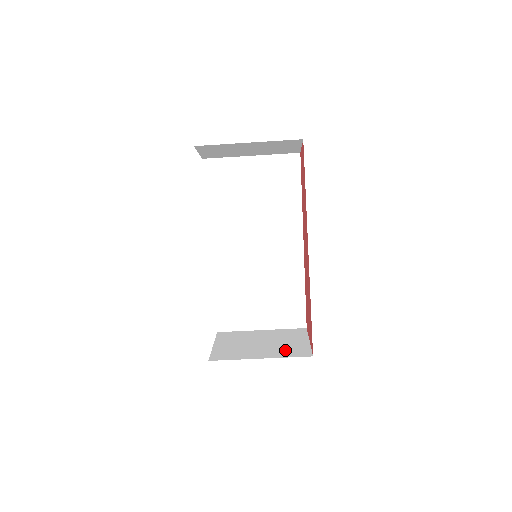
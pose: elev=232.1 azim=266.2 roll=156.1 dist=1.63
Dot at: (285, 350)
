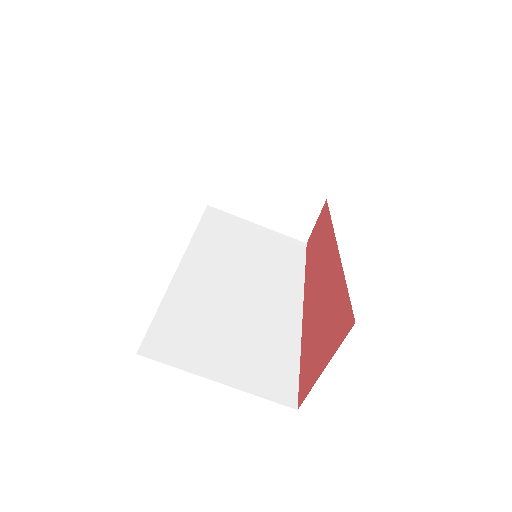
Dot at: occluded
